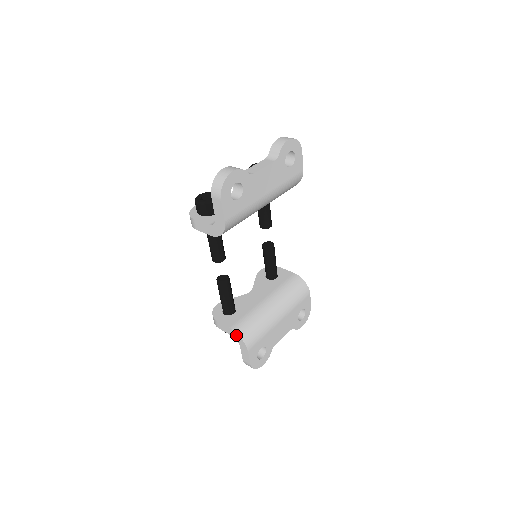
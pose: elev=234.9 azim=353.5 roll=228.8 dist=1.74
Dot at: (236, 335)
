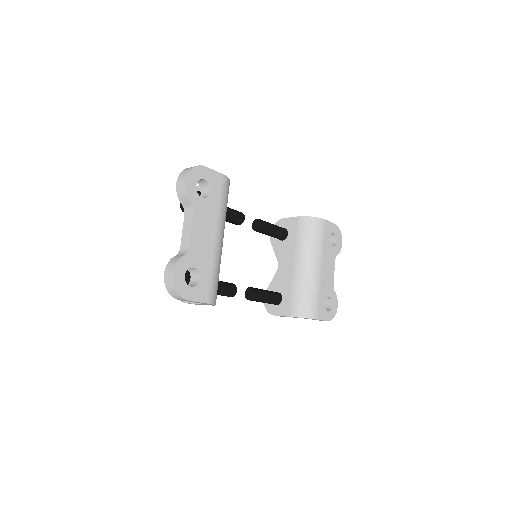
Dot at: occluded
